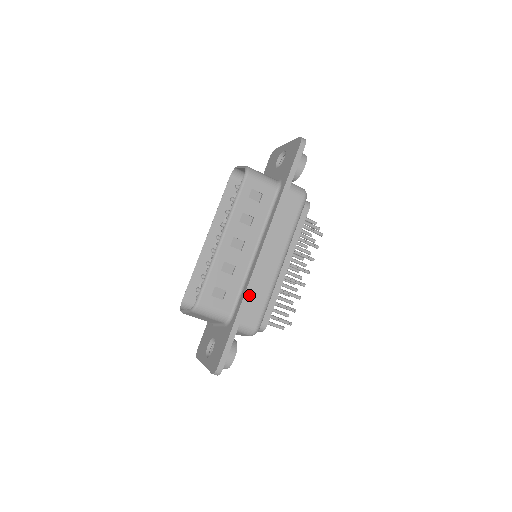
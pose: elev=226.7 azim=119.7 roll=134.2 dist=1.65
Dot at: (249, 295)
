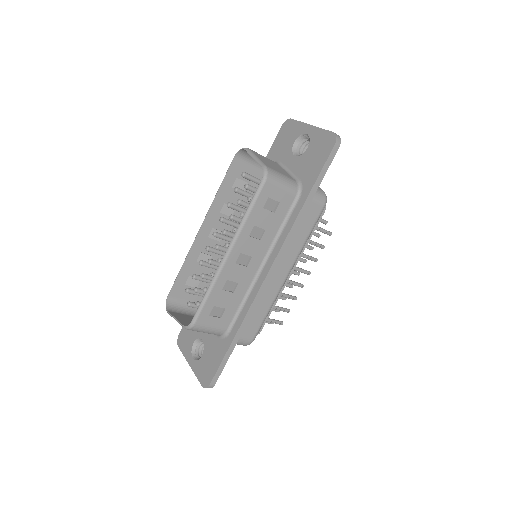
Dot at: (250, 315)
